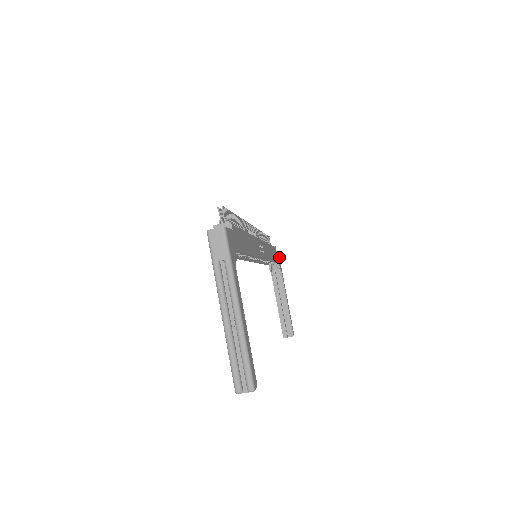
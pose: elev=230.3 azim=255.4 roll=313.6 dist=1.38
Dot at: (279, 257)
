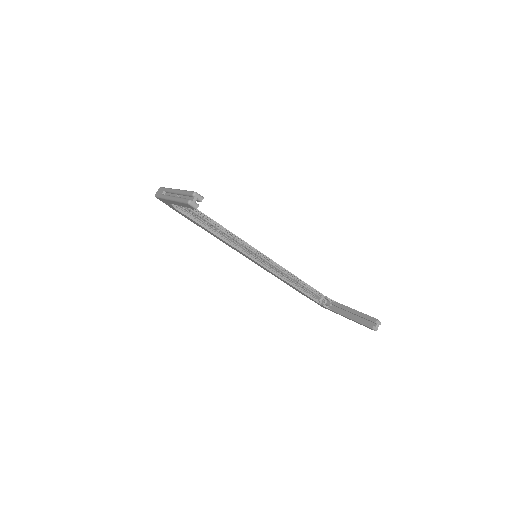
Dot at: occluded
